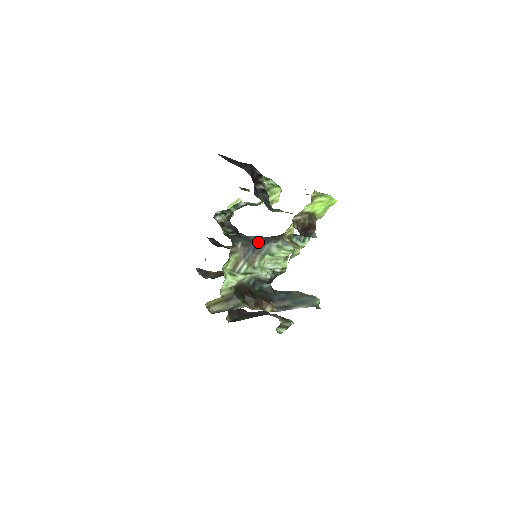
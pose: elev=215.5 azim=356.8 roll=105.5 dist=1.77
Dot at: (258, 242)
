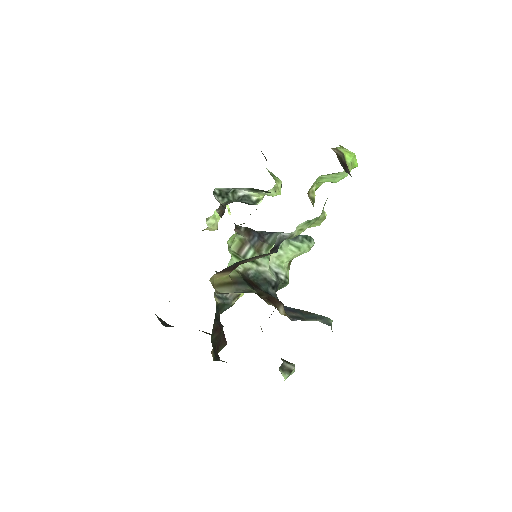
Dot at: (262, 233)
